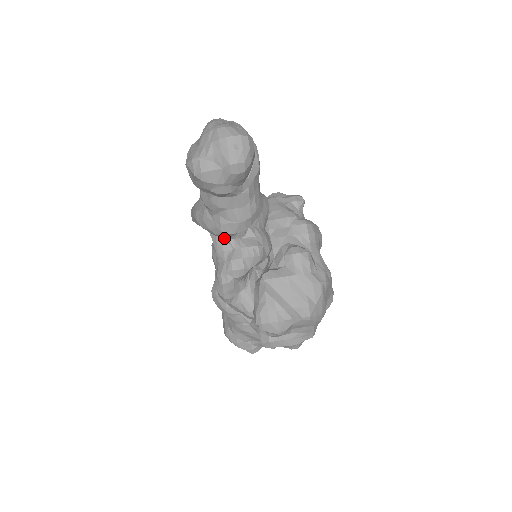
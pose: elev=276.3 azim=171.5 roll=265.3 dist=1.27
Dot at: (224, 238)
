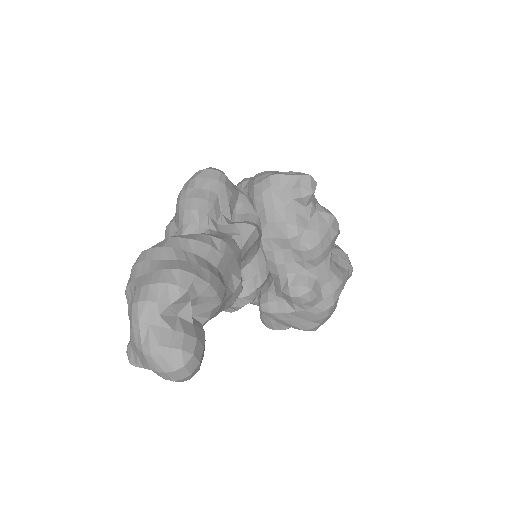
Dot at: occluded
